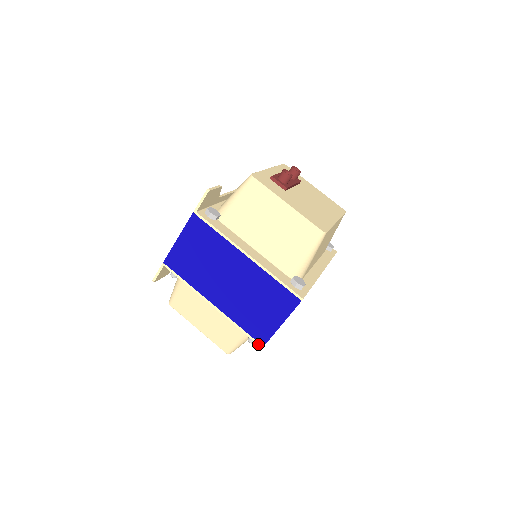
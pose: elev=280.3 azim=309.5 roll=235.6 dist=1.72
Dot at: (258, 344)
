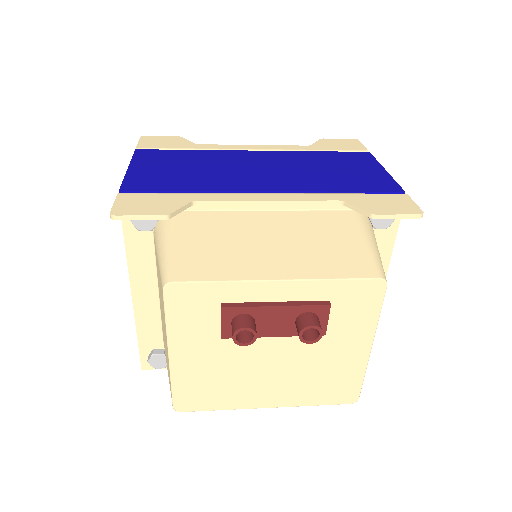
Dot at: occluded
